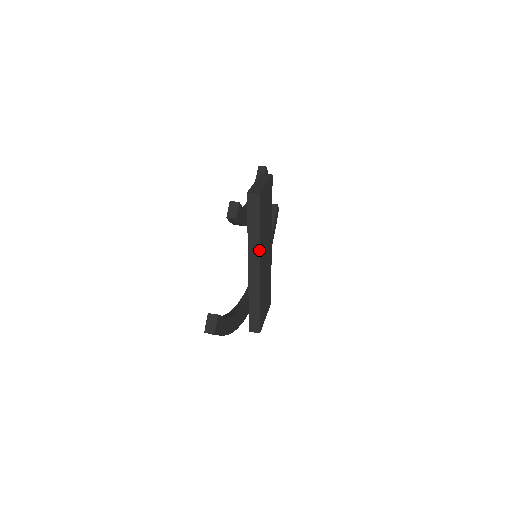
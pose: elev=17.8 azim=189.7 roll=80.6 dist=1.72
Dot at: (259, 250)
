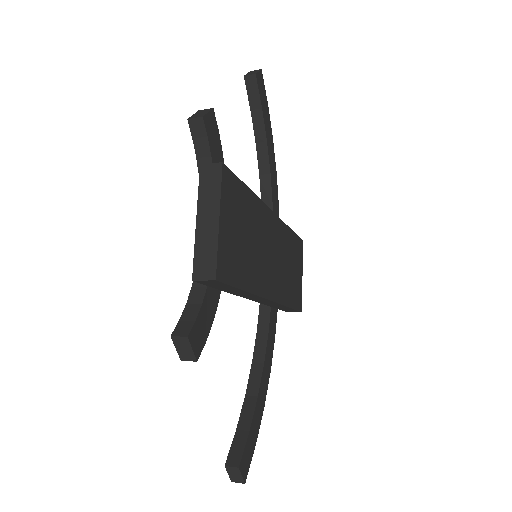
Dot at: (257, 296)
